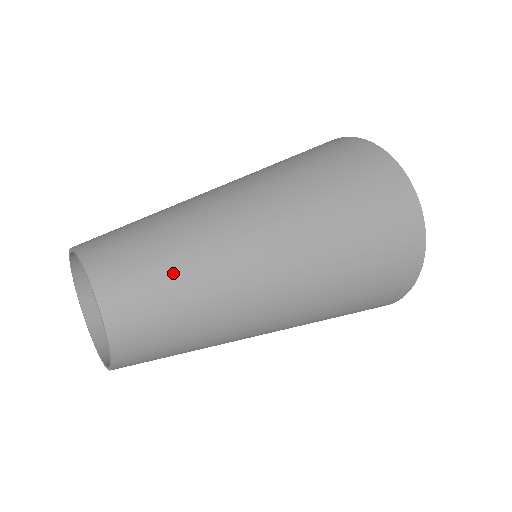
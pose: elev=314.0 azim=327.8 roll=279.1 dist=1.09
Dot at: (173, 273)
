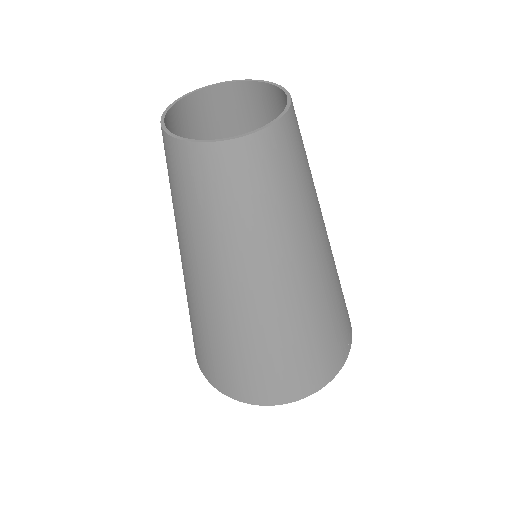
Dot at: occluded
